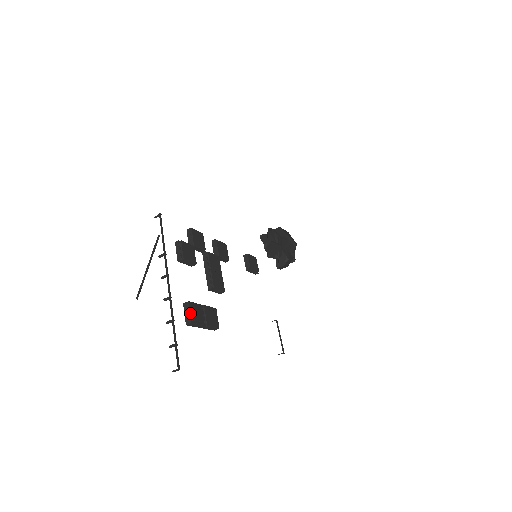
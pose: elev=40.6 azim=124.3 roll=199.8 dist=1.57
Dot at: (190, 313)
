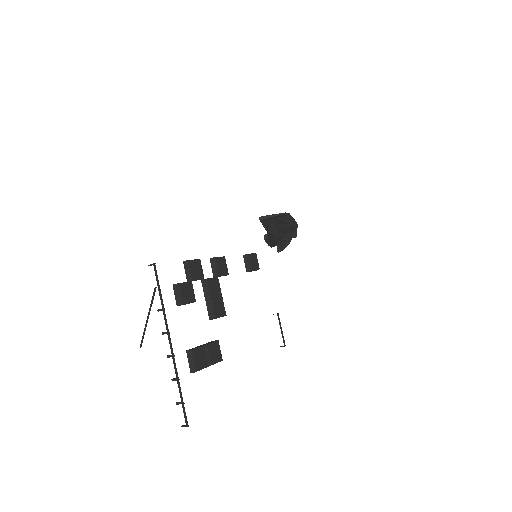
Dot at: (194, 362)
